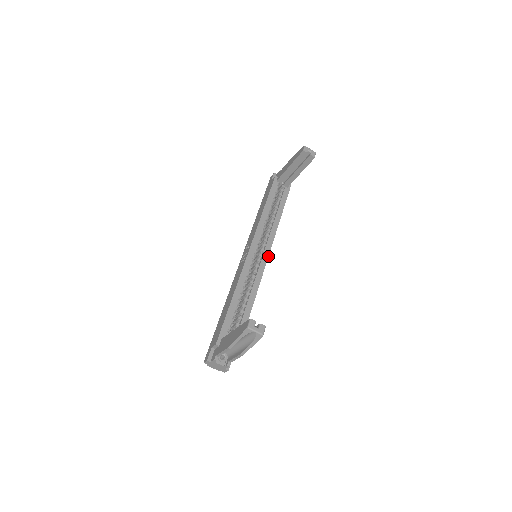
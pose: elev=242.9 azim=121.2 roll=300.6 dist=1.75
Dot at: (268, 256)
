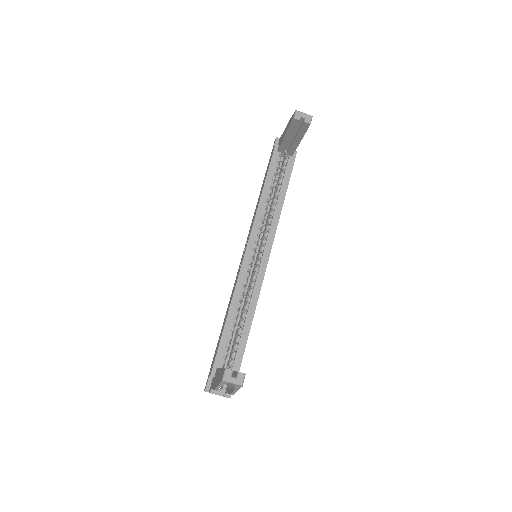
Dot at: (269, 255)
